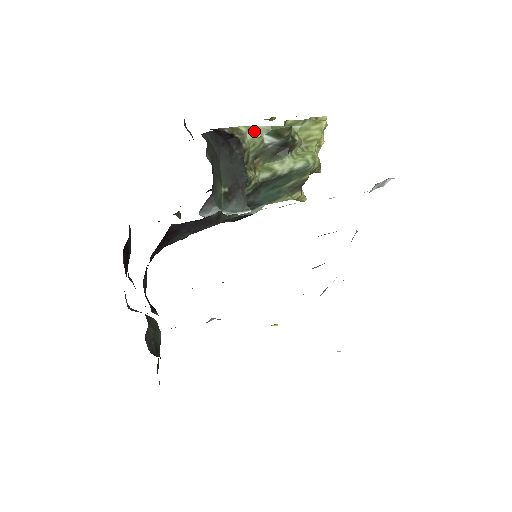
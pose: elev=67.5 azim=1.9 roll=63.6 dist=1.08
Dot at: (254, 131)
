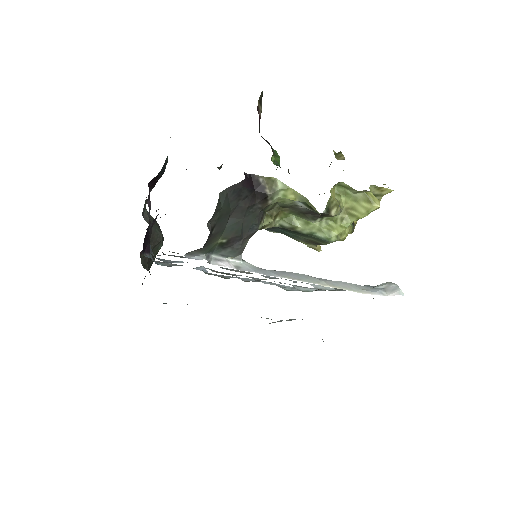
Dot at: (289, 192)
